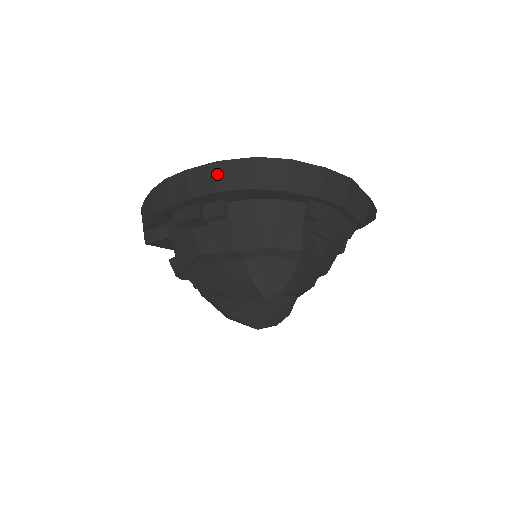
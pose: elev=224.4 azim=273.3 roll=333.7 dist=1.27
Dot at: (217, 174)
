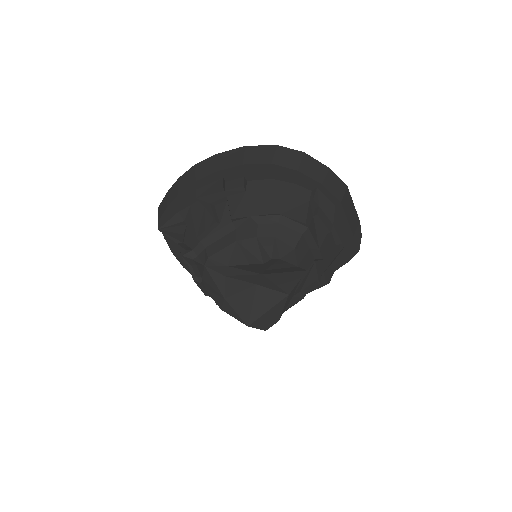
Dot at: (244, 153)
